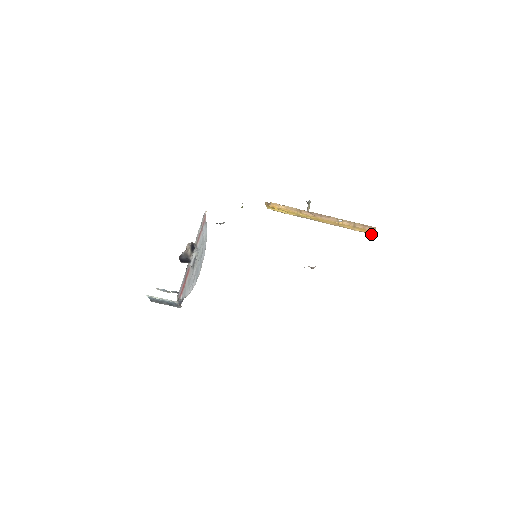
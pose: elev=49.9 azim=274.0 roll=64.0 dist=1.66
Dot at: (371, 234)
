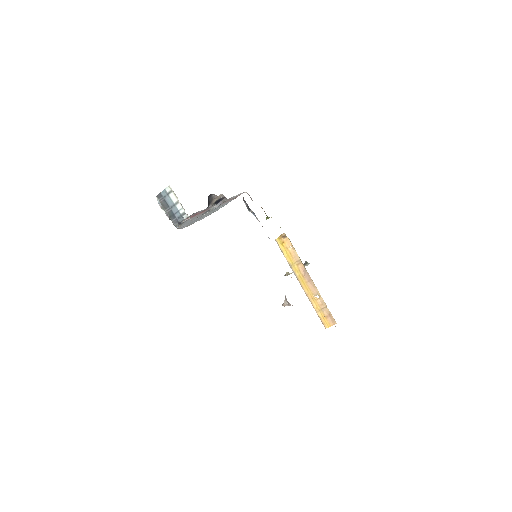
Dot at: (324, 326)
